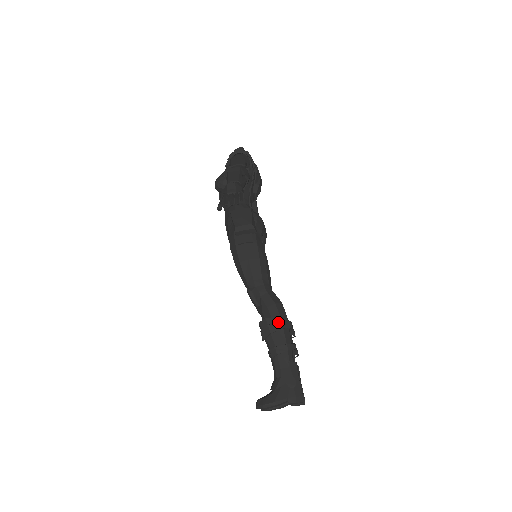
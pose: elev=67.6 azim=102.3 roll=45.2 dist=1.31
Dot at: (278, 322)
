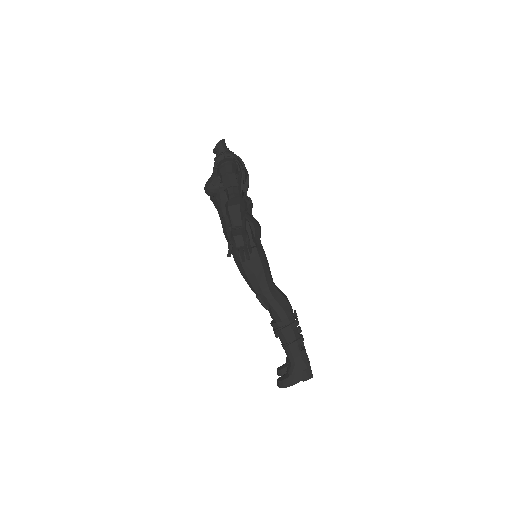
Dot at: (288, 326)
